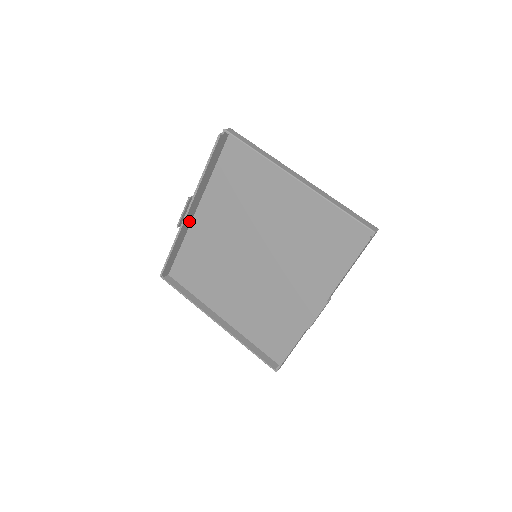
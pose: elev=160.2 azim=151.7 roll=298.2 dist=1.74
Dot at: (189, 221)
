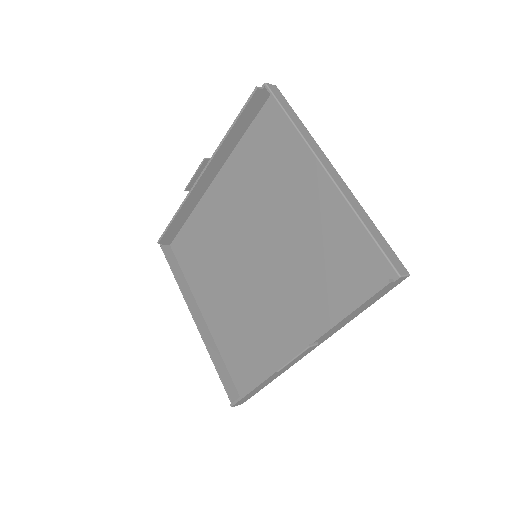
Dot at: (203, 189)
